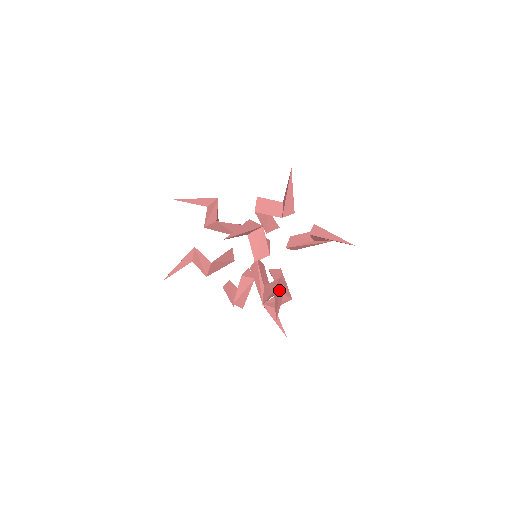
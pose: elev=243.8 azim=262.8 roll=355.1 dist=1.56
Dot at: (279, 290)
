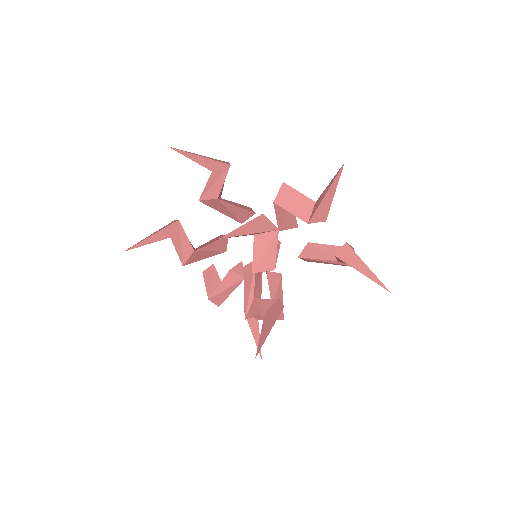
Dot at: (272, 316)
